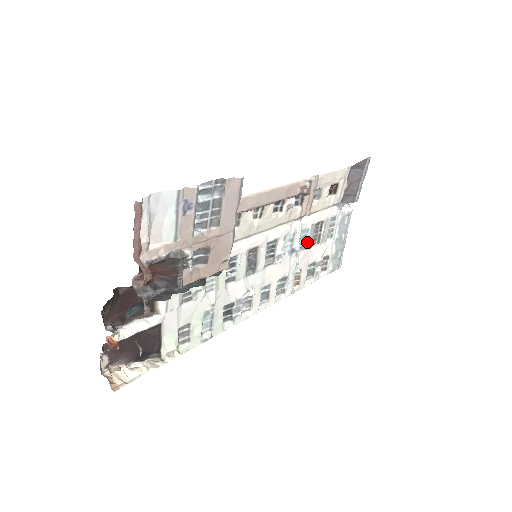
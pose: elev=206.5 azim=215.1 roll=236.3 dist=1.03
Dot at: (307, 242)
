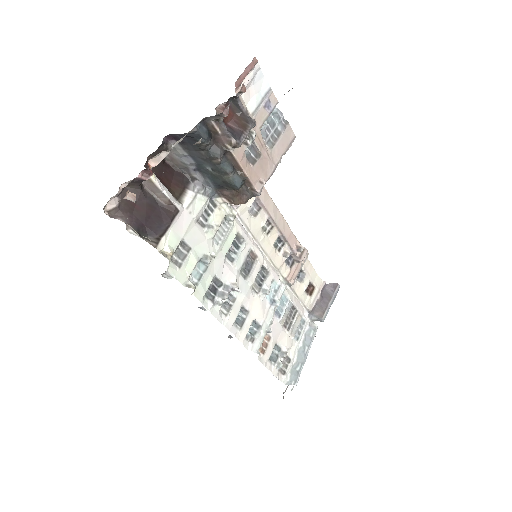
Dot at: (283, 313)
